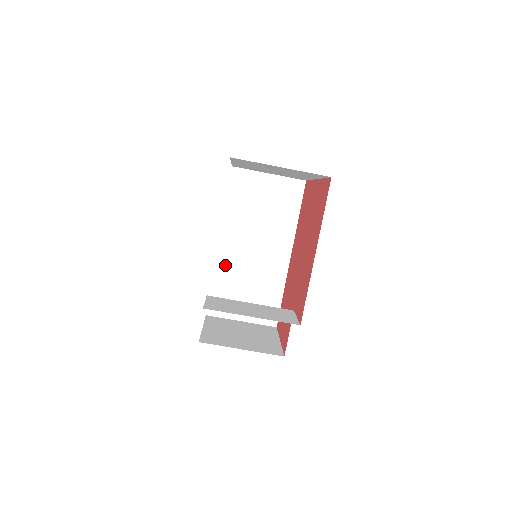
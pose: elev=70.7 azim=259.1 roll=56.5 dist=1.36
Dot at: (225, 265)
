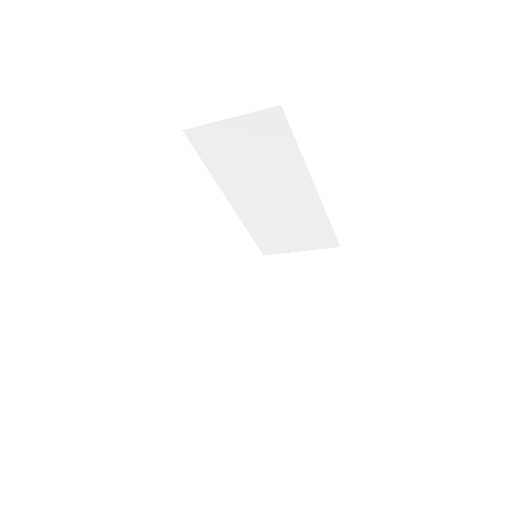
Dot at: (250, 217)
